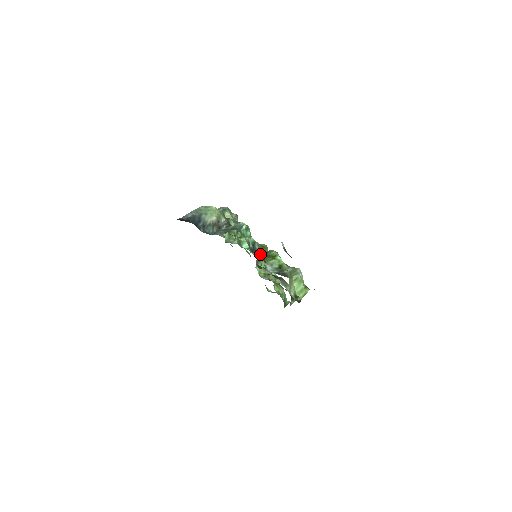
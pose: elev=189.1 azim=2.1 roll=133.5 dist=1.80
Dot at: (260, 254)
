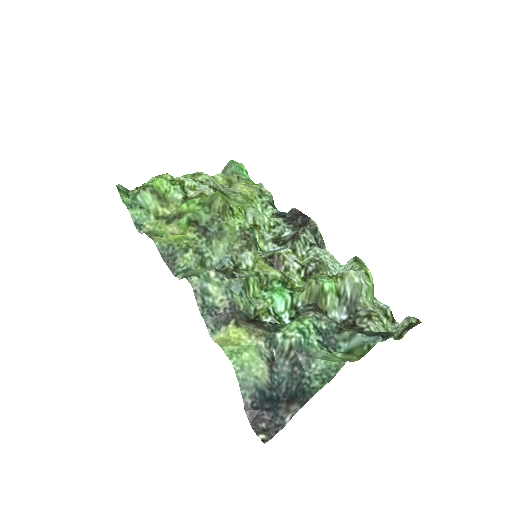
Dot at: (335, 334)
